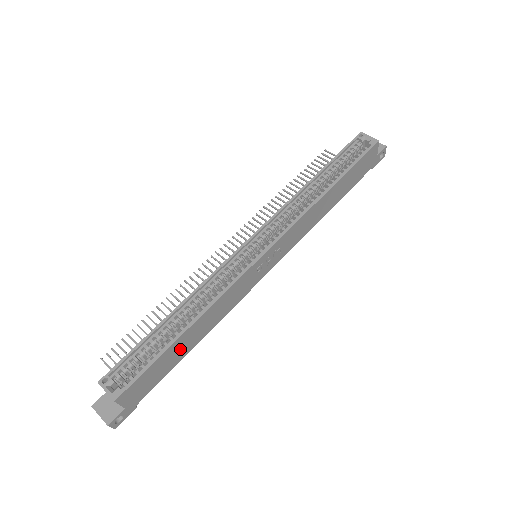
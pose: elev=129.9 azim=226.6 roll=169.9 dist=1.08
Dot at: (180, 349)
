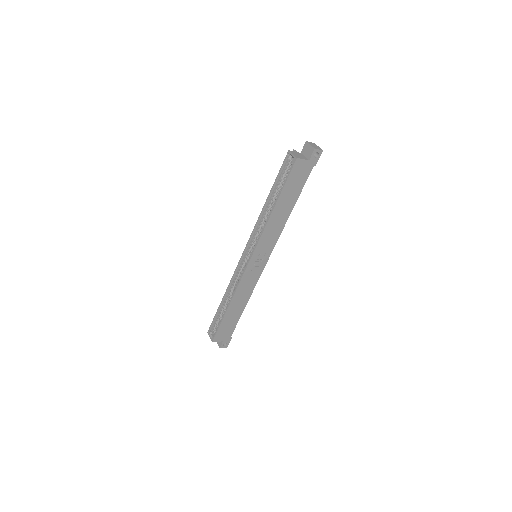
Dot at: (233, 314)
